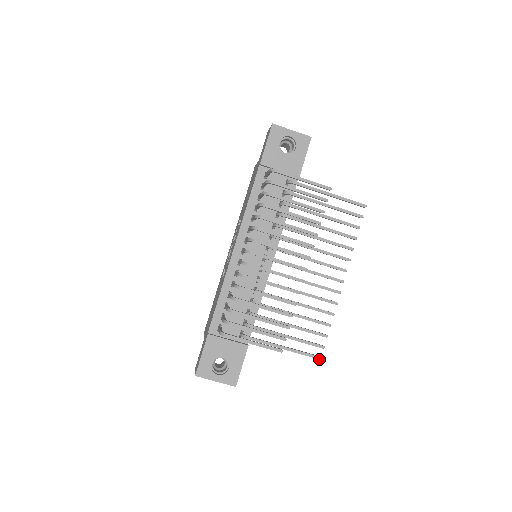
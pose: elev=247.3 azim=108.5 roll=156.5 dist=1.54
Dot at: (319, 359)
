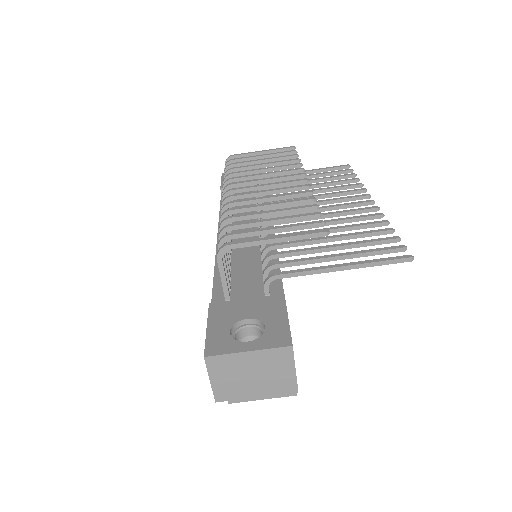
Dot at: (409, 257)
